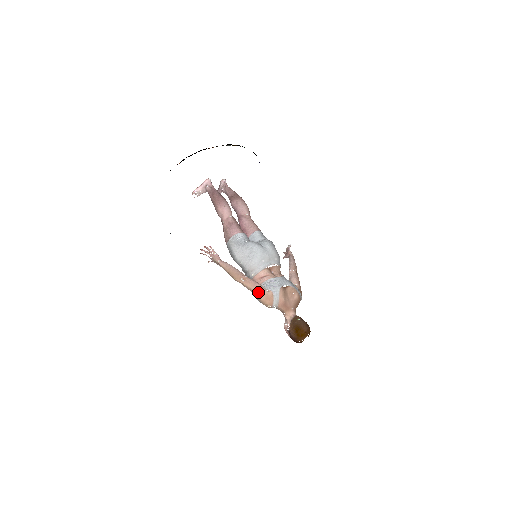
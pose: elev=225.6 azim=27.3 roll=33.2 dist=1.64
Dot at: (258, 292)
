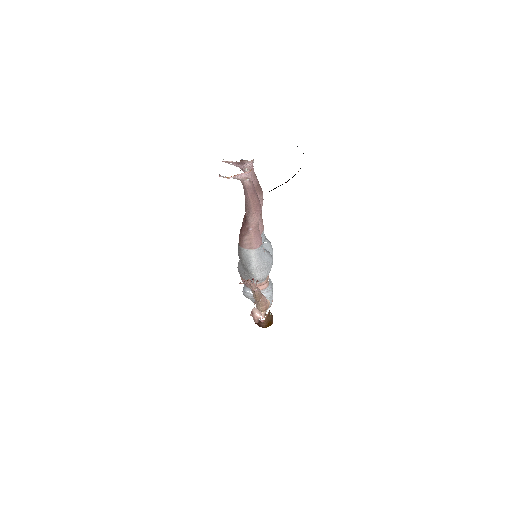
Dot at: (264, 306)
